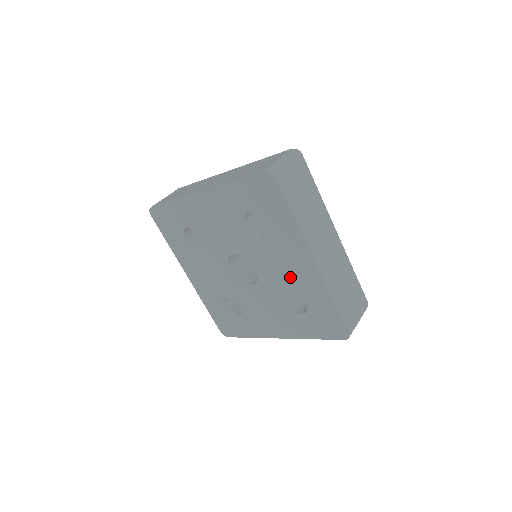
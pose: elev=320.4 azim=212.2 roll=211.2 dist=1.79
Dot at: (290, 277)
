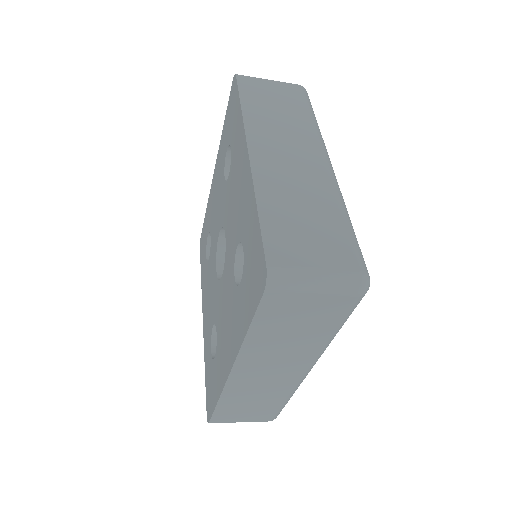
Dot at: (238, 213)
